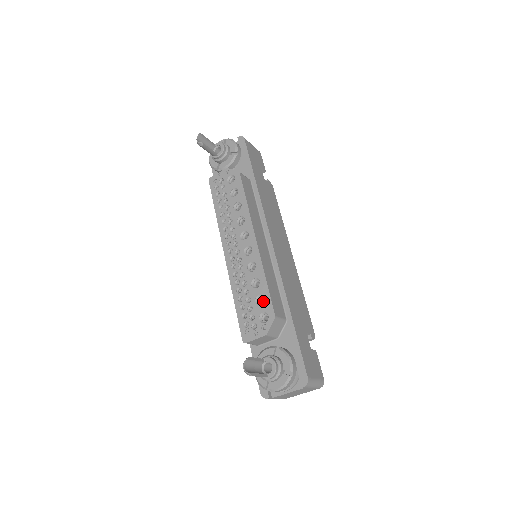
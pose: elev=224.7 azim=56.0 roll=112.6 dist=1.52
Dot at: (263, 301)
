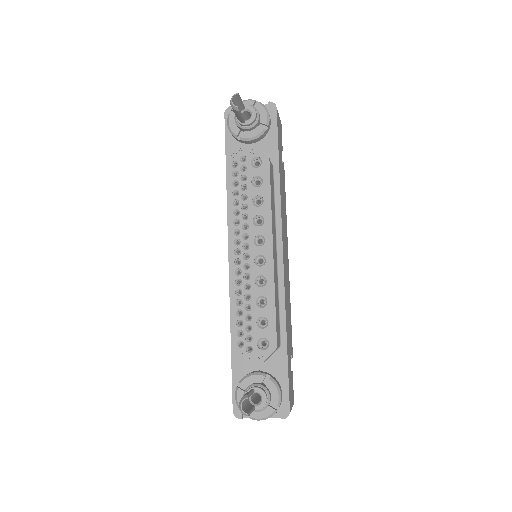
Dot at: (266, 324)
